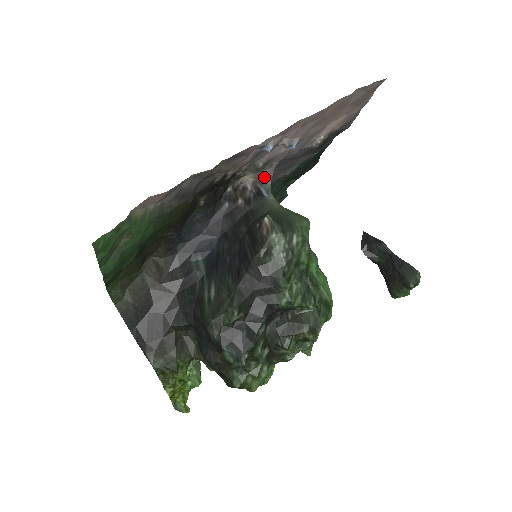
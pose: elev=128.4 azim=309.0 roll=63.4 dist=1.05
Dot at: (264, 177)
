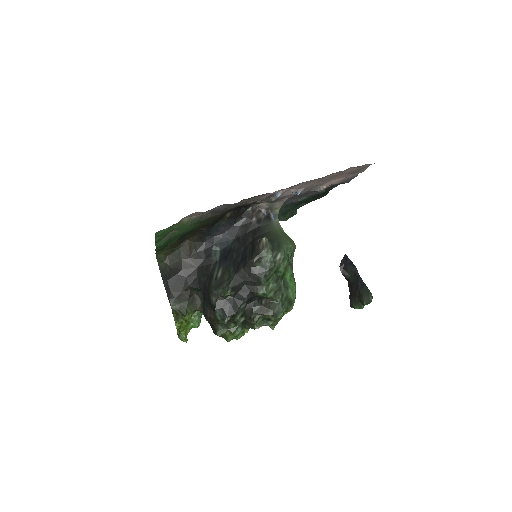
Dot at: (275, 207)
